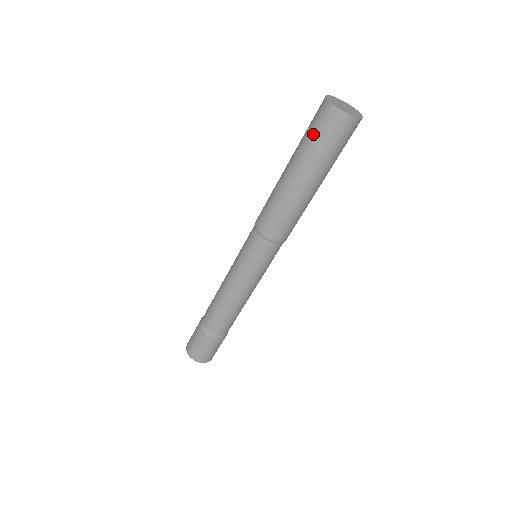
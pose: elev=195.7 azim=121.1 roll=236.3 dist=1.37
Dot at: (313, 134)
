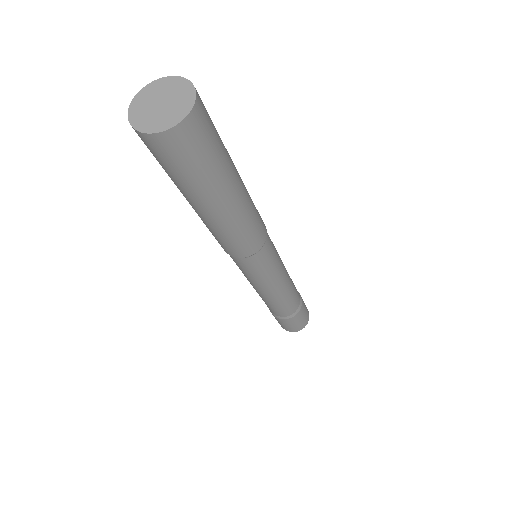
Dot at: occluded
